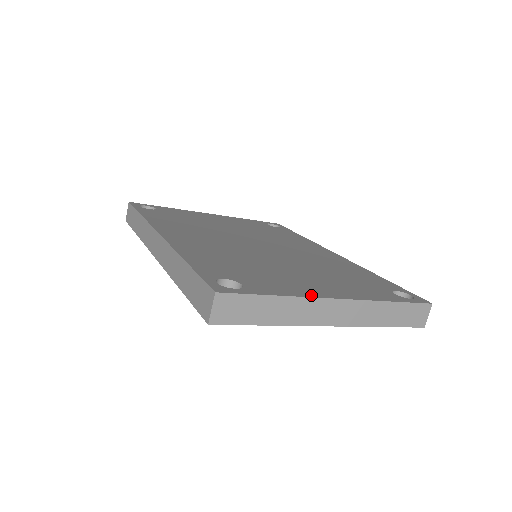
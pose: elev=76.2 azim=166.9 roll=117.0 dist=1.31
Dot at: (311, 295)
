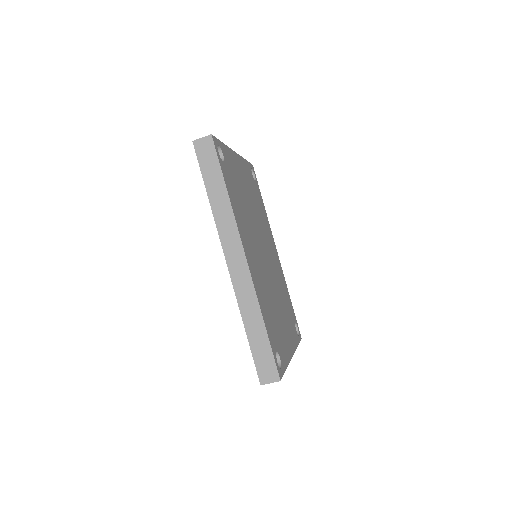
Dot at: (290, 358)
